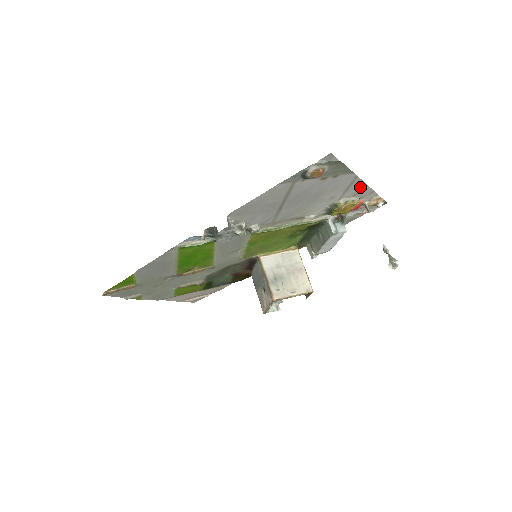
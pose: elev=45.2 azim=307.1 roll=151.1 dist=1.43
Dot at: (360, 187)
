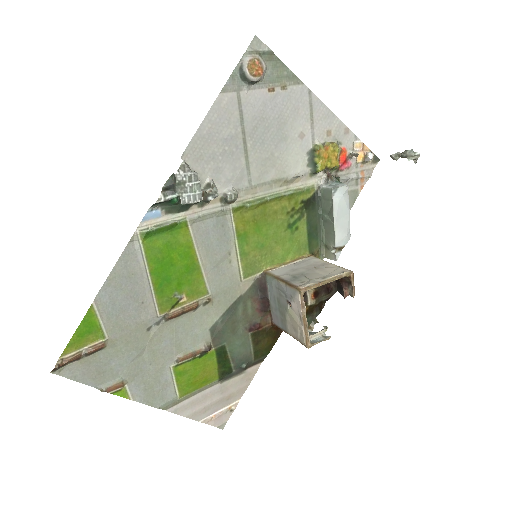
Dot at: (326, 117)
